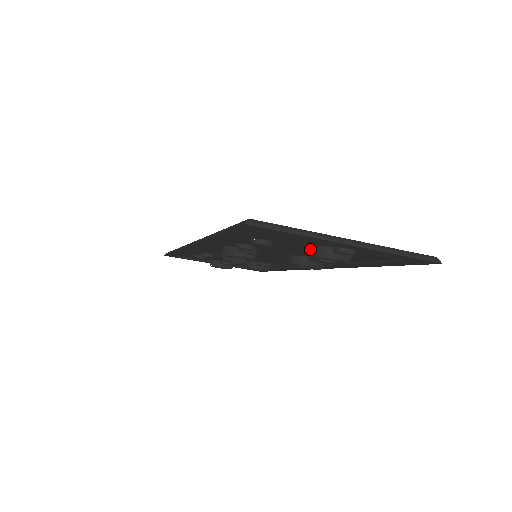
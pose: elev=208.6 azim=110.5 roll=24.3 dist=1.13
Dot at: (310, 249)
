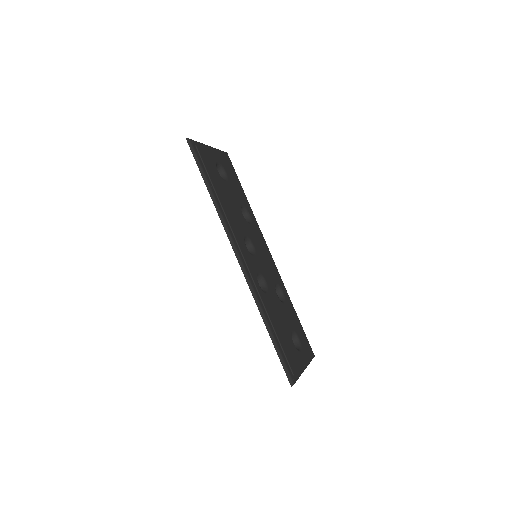
Dot at: occluded
